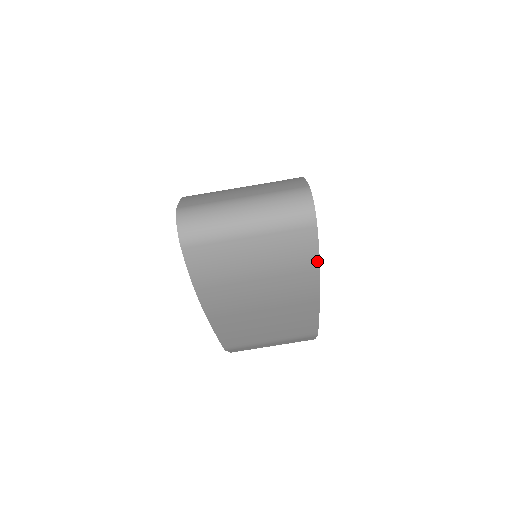
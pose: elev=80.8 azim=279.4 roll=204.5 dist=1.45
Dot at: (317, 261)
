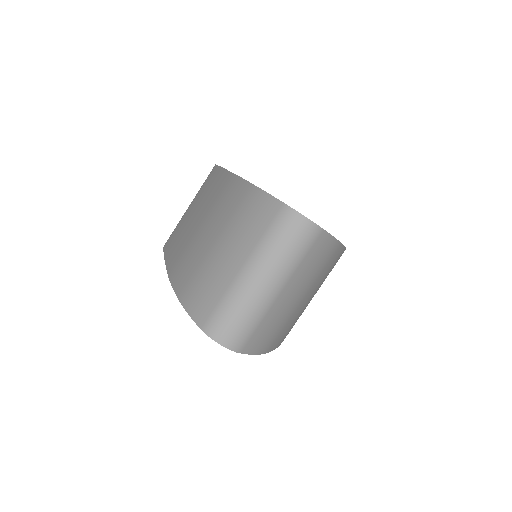
Dot at: (337, 243)
